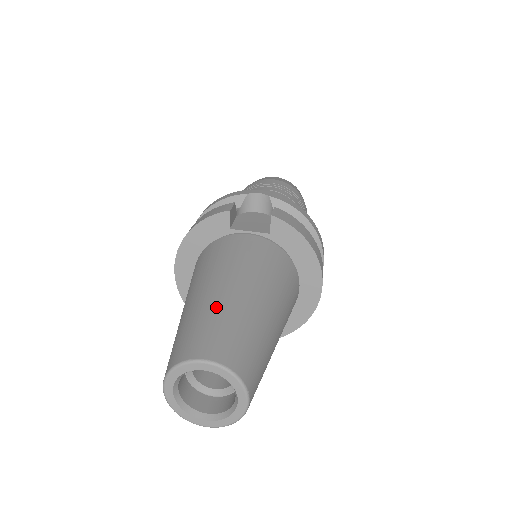
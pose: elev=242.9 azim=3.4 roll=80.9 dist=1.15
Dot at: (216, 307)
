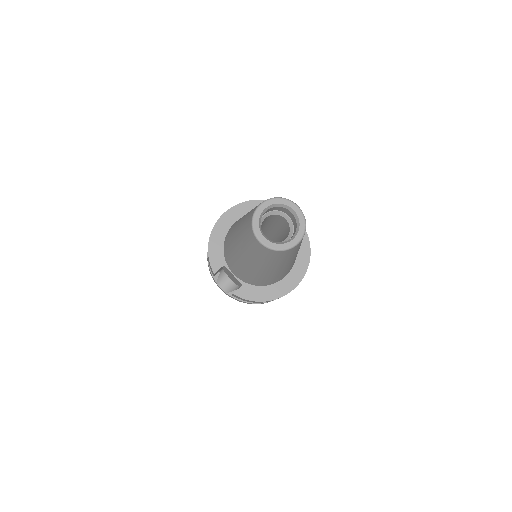
Dot at: occluded
